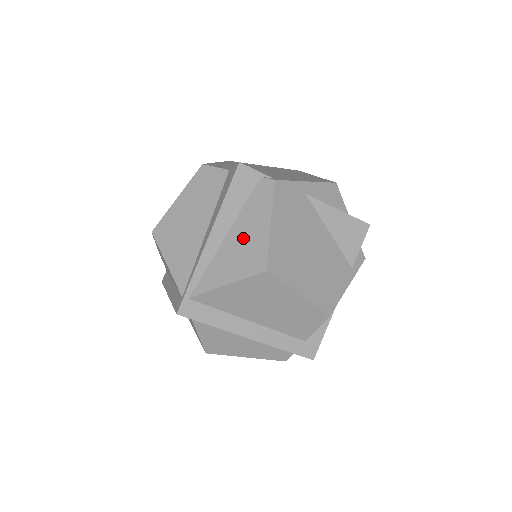
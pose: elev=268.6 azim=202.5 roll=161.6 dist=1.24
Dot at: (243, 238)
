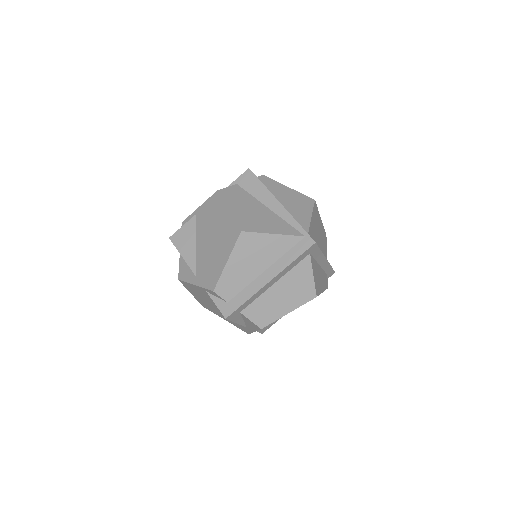
Dot at: (288, 198)
